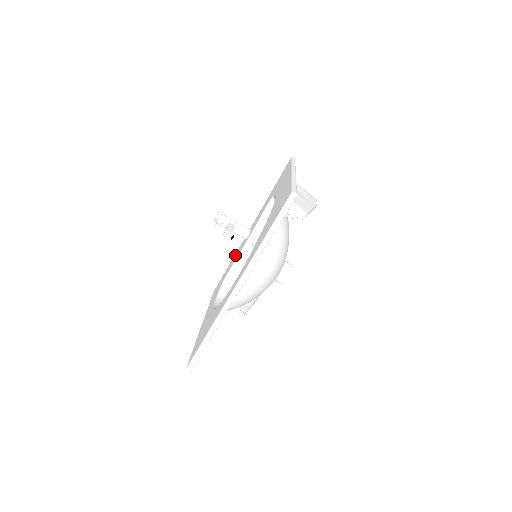
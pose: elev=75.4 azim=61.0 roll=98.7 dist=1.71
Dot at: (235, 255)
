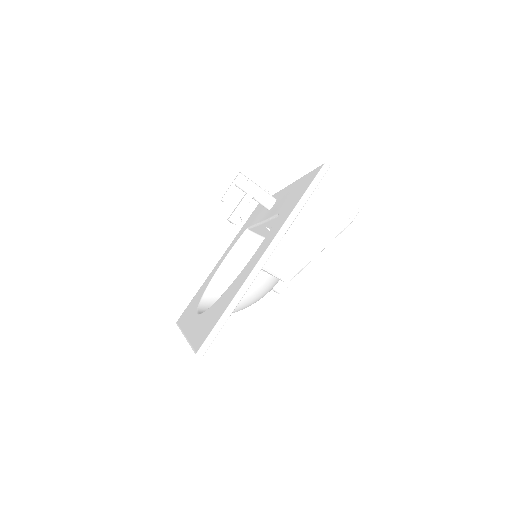
Dot at: occluded
